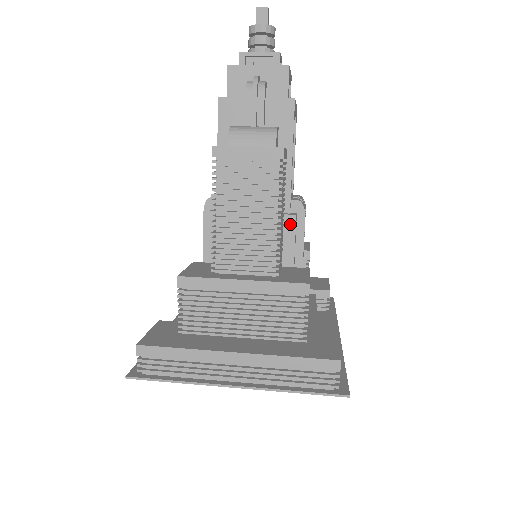
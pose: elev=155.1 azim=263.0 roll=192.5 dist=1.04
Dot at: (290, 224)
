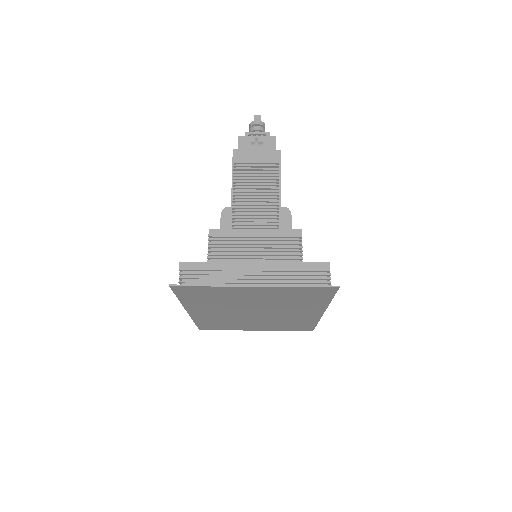
Dot at: (282, 217)
